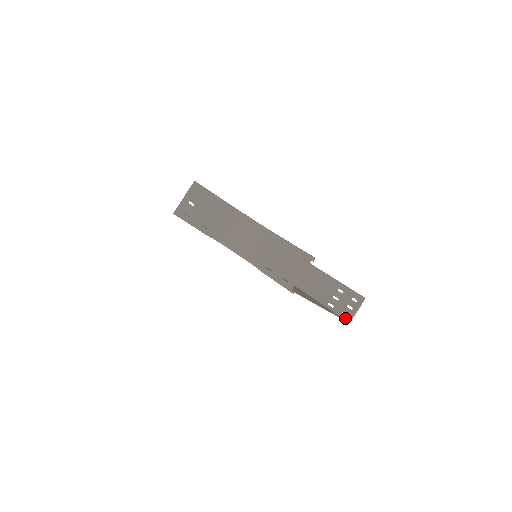
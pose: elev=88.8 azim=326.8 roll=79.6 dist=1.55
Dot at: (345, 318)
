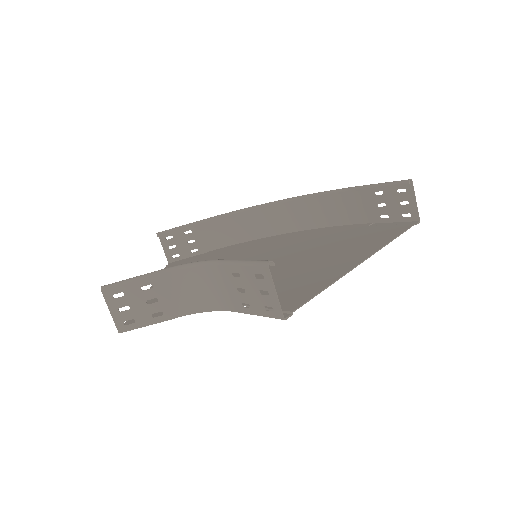
Dot at: (410, 219)
